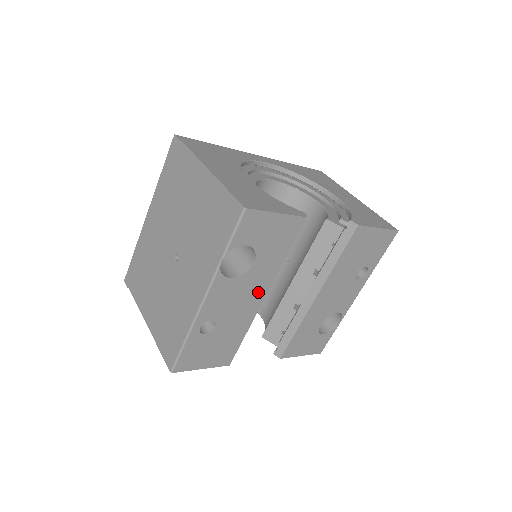
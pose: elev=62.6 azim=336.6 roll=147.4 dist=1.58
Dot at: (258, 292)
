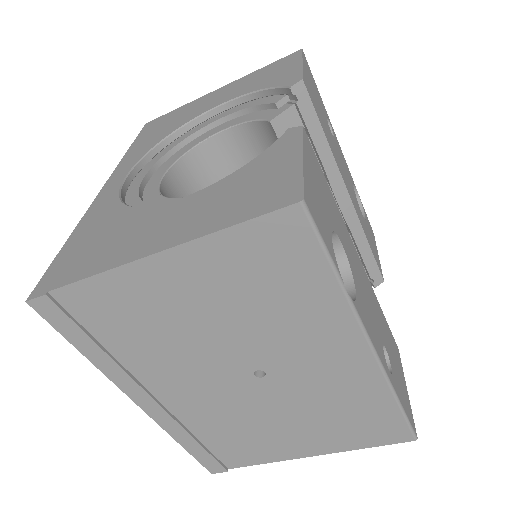
Dot at: (357, 263)
